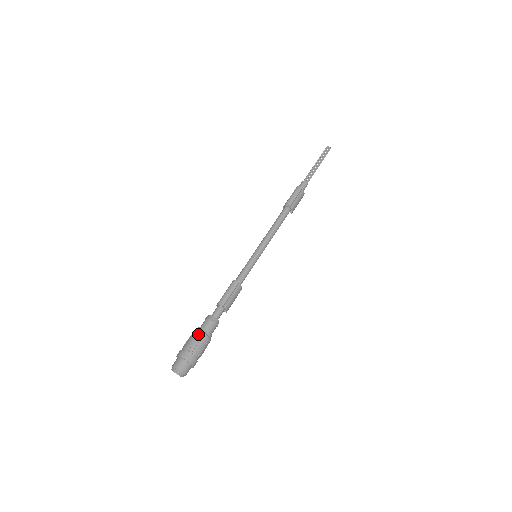
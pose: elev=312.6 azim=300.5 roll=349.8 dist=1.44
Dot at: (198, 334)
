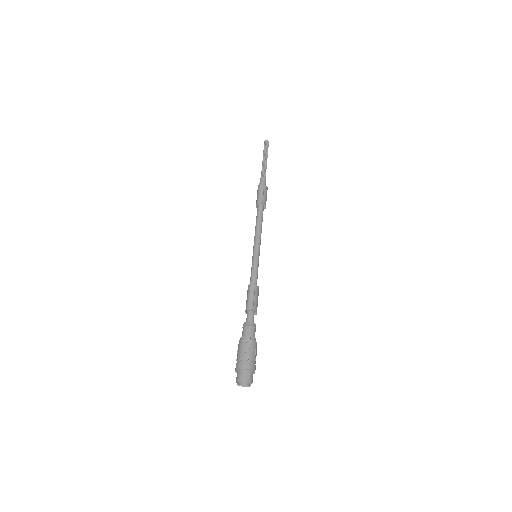
Dot at: (245, 342)
